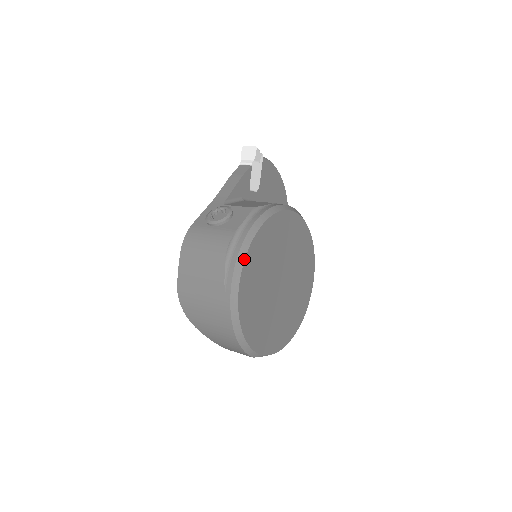
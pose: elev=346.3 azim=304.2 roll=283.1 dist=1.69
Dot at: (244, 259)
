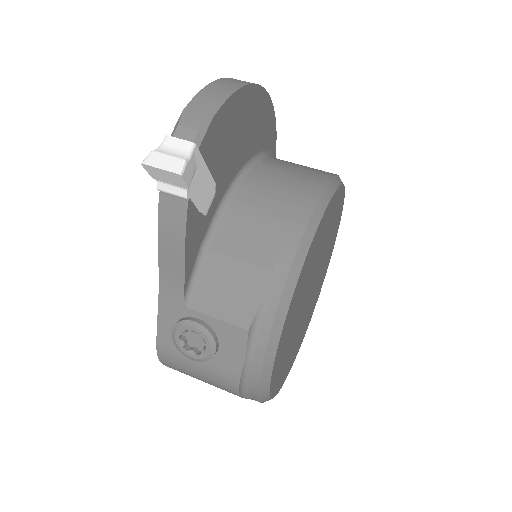
Dot at: (269, 393)
